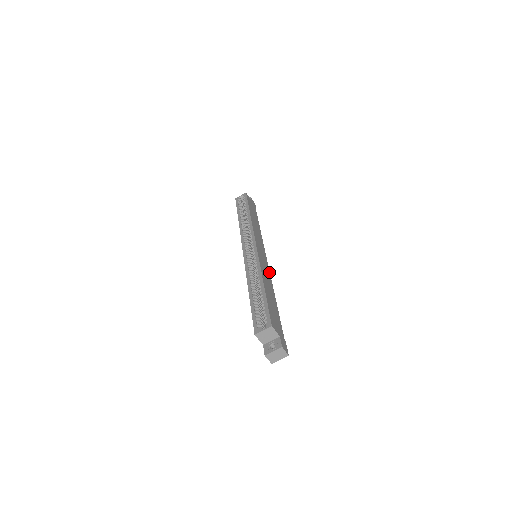
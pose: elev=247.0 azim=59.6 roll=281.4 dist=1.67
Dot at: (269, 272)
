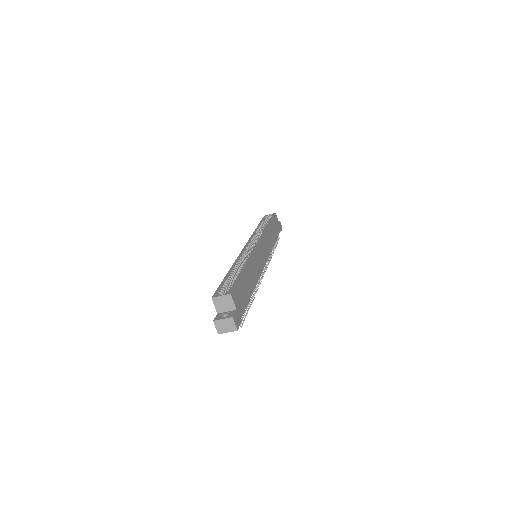
Dot at: (261, 271)
